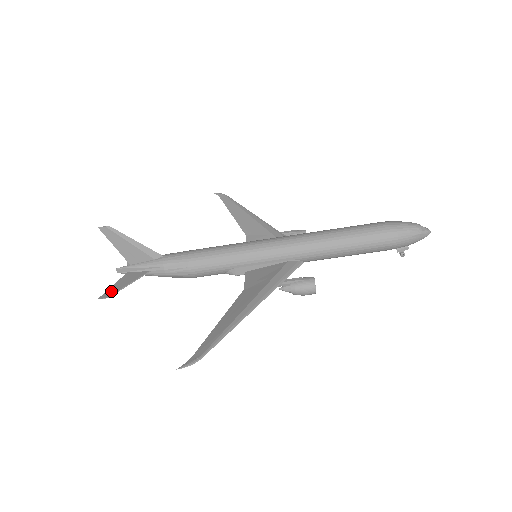
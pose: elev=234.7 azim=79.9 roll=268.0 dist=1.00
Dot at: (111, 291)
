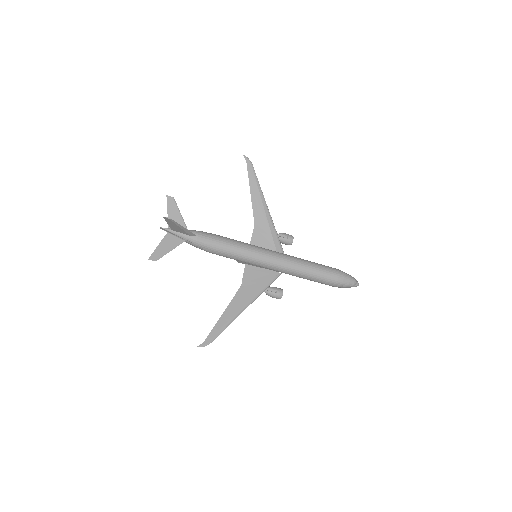
Dot at: (157, 254)
